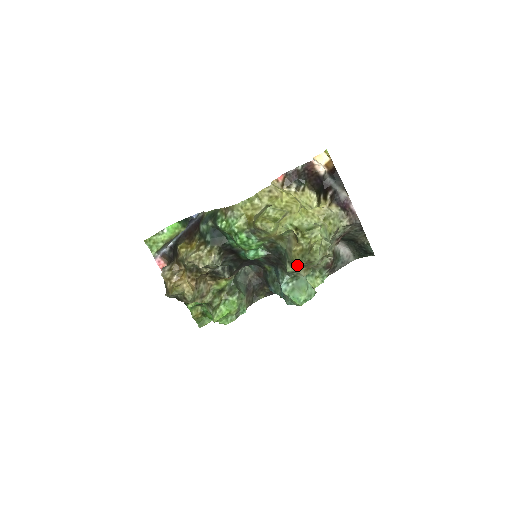
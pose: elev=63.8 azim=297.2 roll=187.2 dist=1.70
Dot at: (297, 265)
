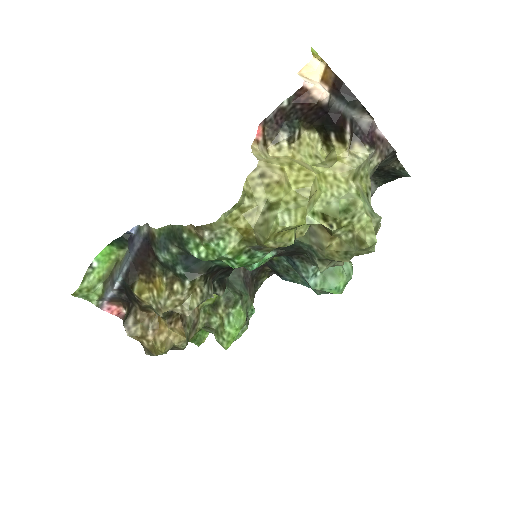
Dot at: occluded
